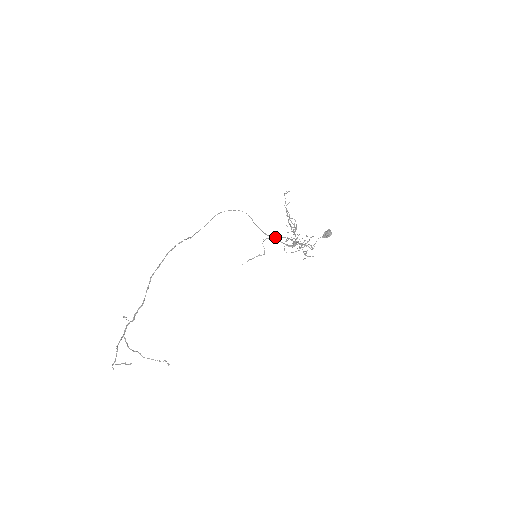
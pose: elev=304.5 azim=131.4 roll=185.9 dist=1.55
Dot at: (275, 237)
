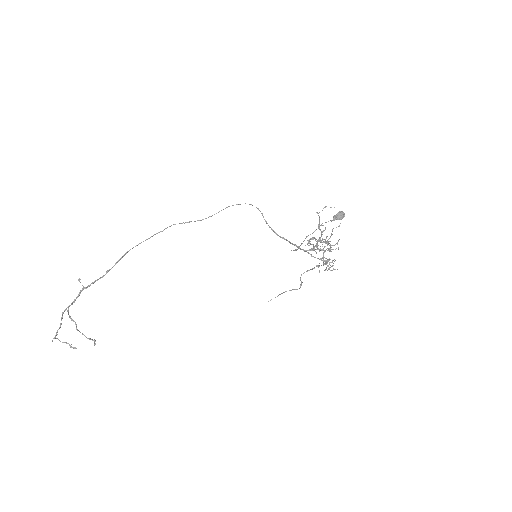
Dot at: occluded
